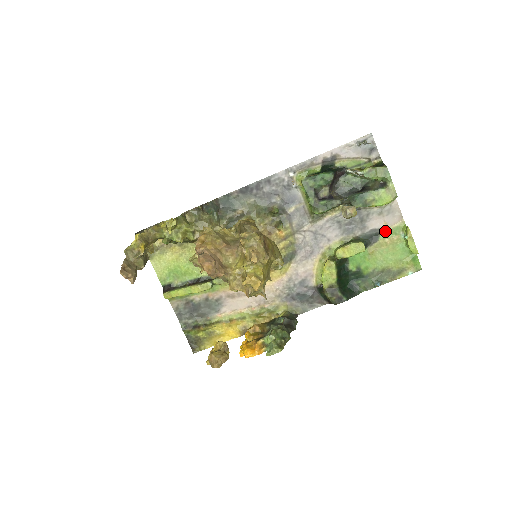
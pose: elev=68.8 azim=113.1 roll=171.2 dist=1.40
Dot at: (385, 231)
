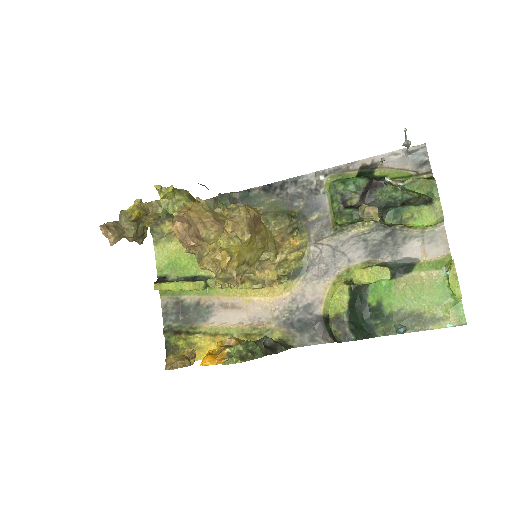
Dot at: (423, 263)
